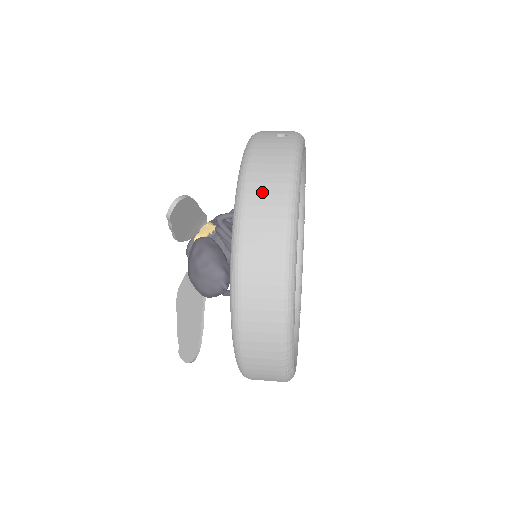
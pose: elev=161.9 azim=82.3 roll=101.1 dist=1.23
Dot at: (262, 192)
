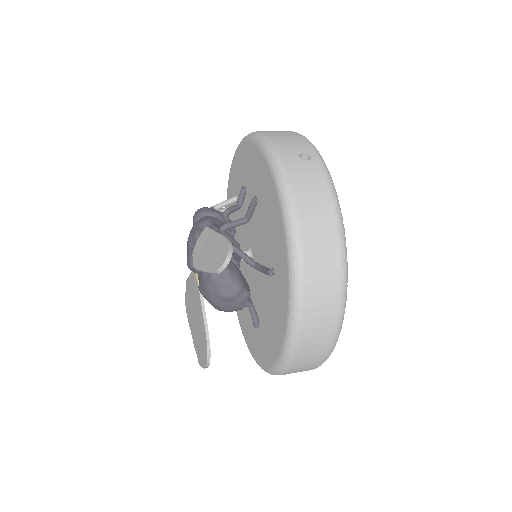
Dot at: (317, 242)
